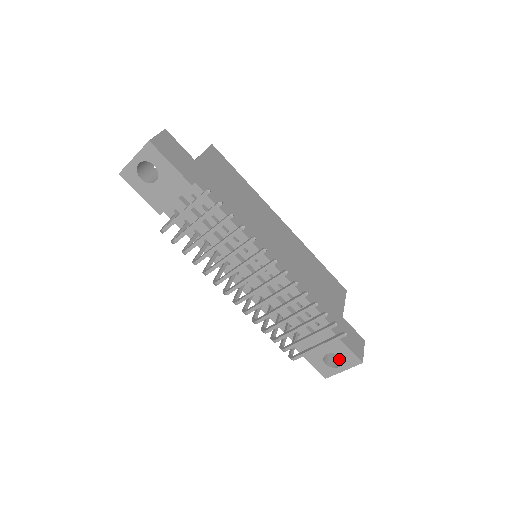
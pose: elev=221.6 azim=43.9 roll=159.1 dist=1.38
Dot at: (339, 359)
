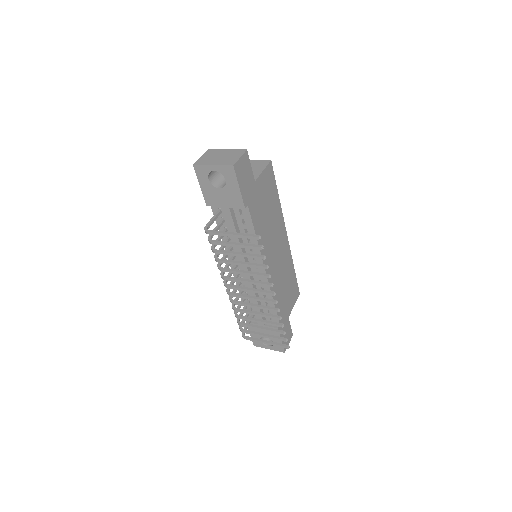
Dot at: (270, 339)
